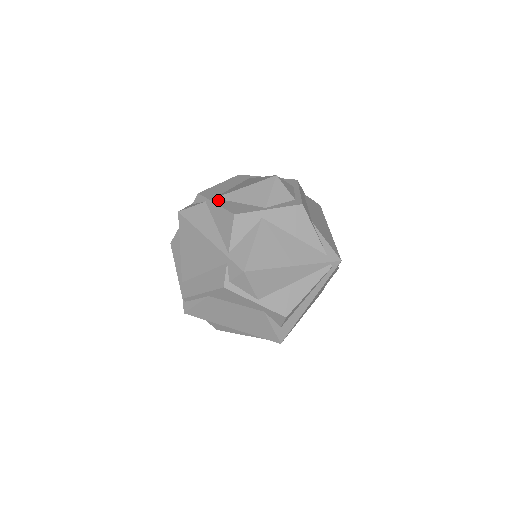
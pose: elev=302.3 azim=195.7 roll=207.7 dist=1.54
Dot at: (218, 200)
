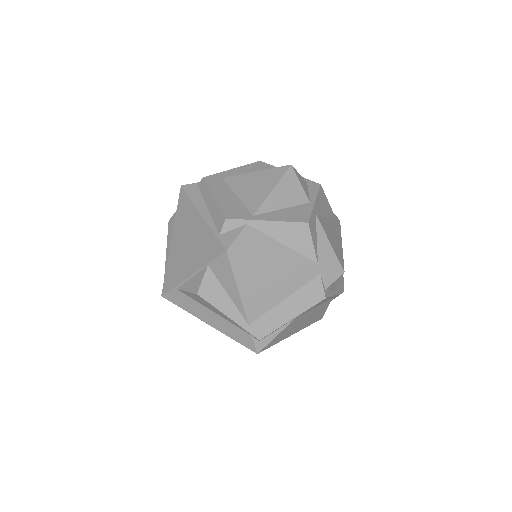
Dot at: (262, 216)
